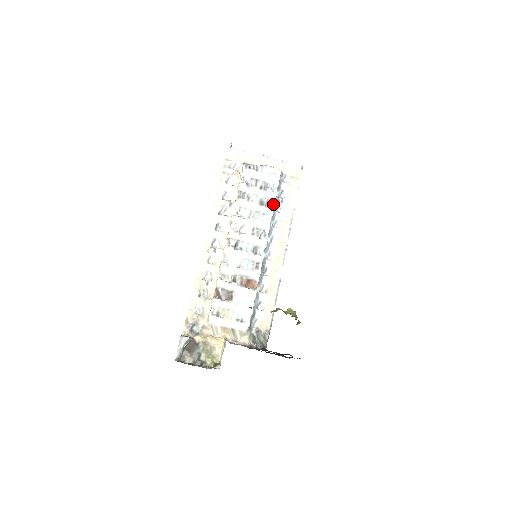
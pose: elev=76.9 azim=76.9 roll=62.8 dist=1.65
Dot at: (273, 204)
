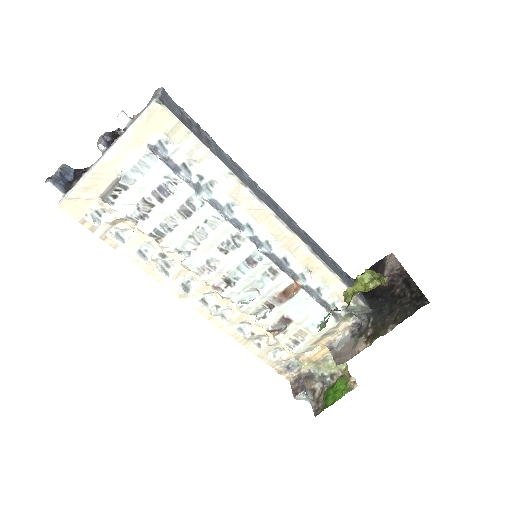
Dot at: (198, 196)
